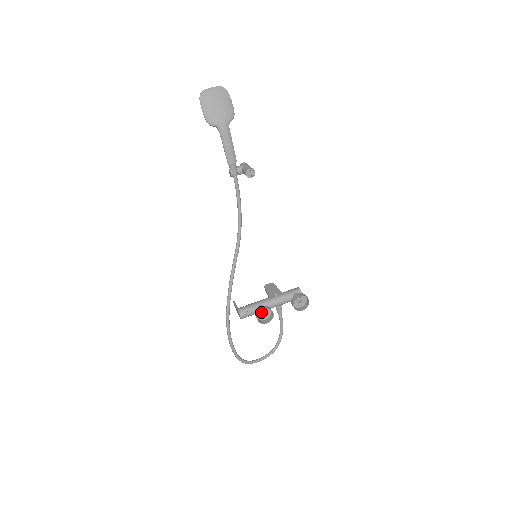
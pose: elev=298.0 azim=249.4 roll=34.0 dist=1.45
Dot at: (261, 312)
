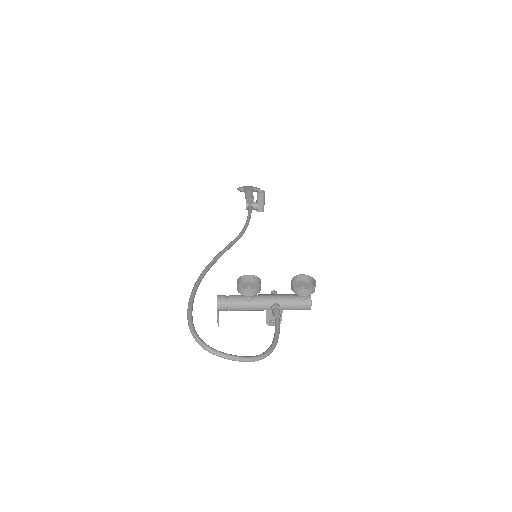
Dot at: (246, 286)
